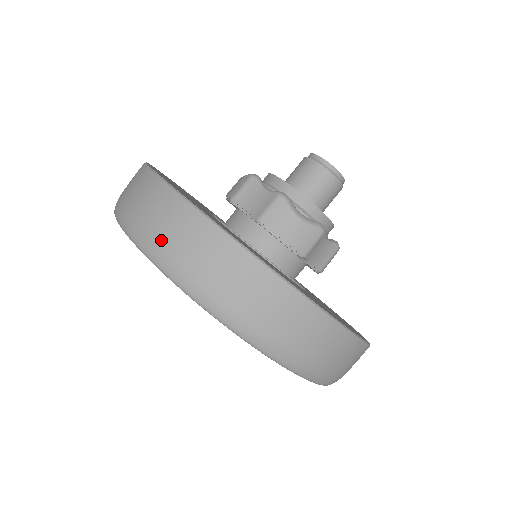
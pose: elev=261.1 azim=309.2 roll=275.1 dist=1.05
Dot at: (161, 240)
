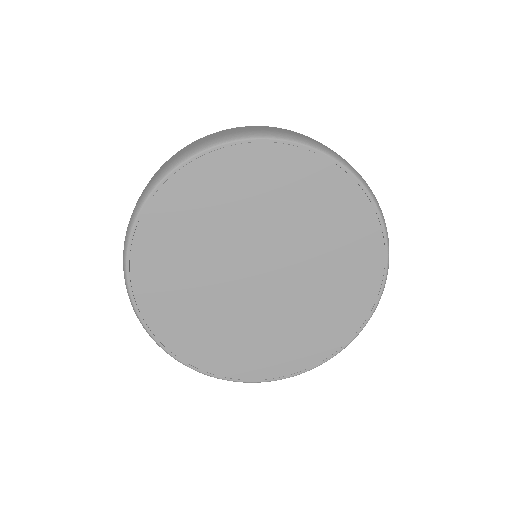
Dot at: (173, 159)
